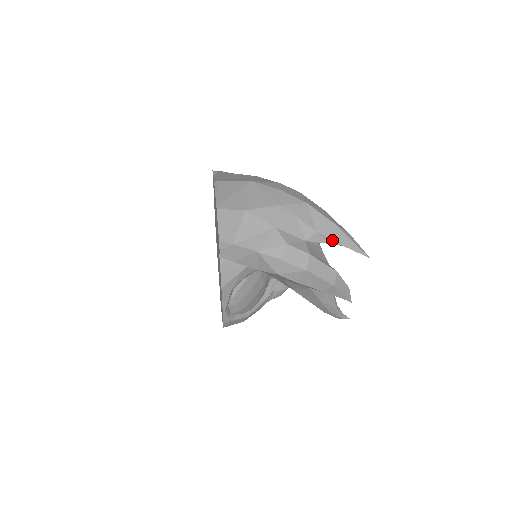
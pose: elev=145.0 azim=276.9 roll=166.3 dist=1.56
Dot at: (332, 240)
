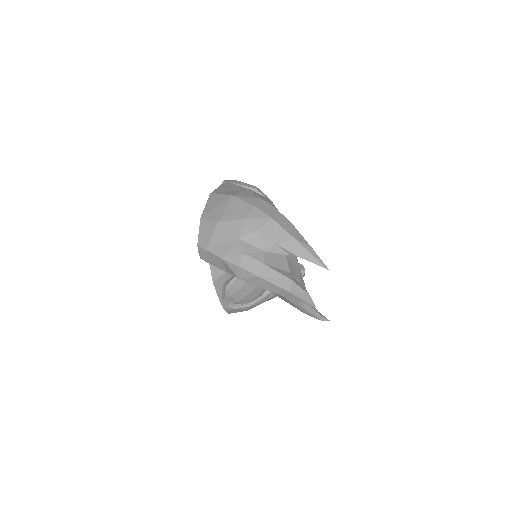
Dot at: (290, 252)
